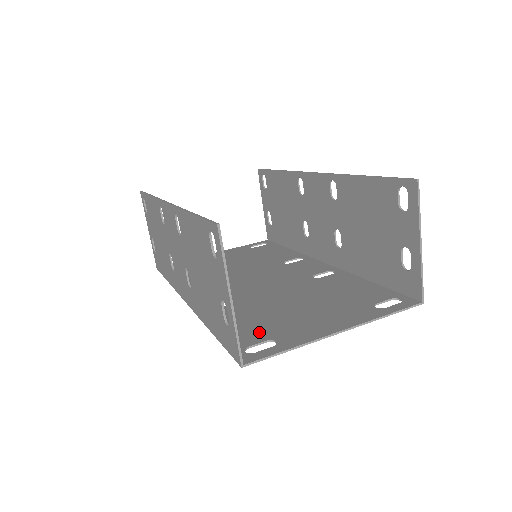
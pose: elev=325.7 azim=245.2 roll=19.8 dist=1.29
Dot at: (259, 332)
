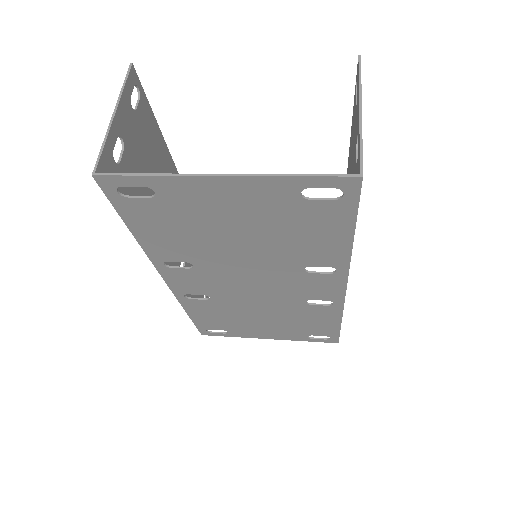
Dot at: (160, 210)
